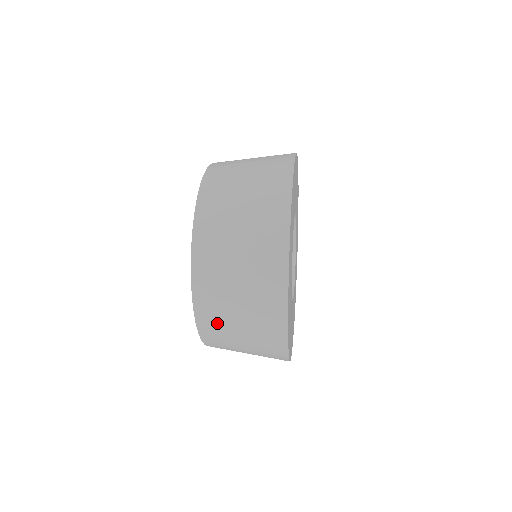
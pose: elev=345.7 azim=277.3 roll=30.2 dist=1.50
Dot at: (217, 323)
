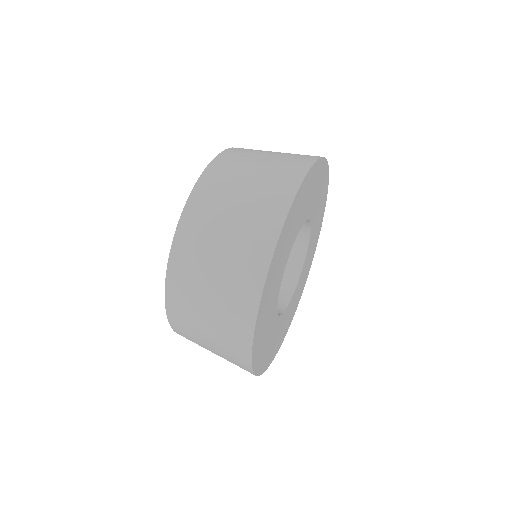
Dot at: occluded
